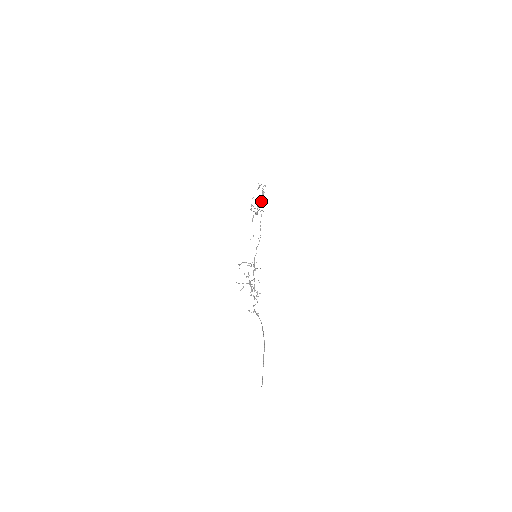
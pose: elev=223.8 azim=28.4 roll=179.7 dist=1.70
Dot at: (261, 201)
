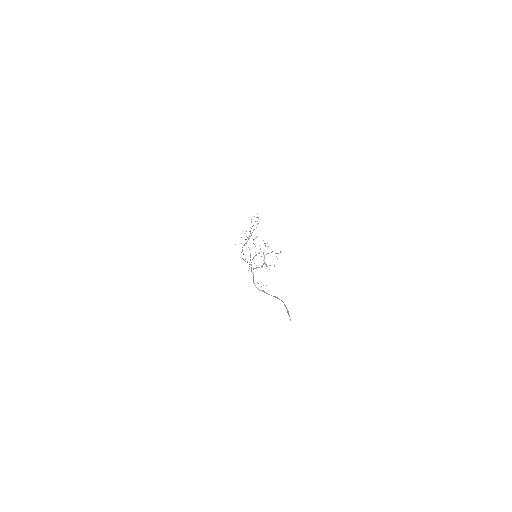
Dot at: occluded
